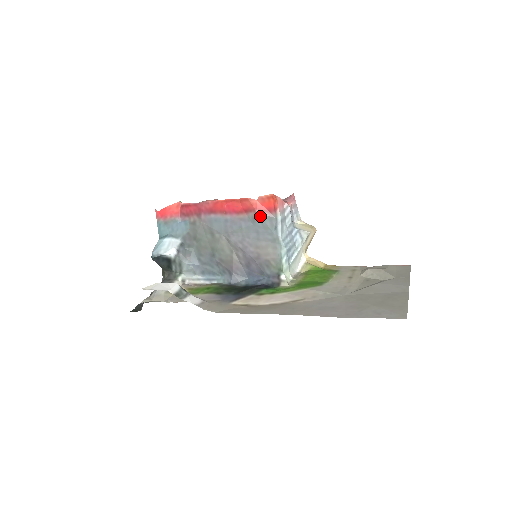
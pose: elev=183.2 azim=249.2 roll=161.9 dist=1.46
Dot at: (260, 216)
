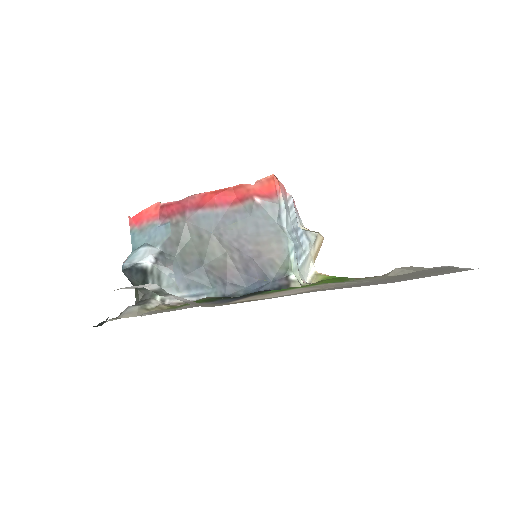
Dot at: (259, 203)
